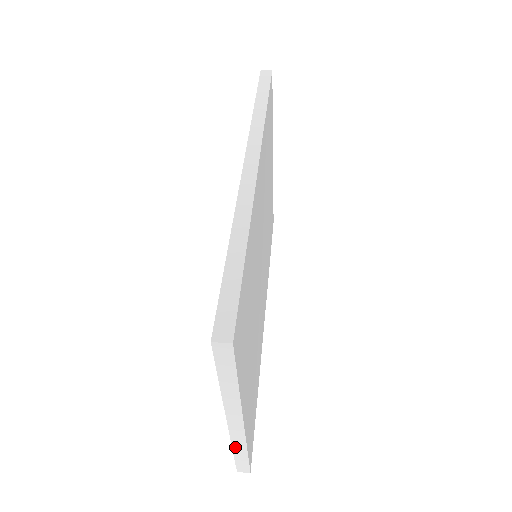
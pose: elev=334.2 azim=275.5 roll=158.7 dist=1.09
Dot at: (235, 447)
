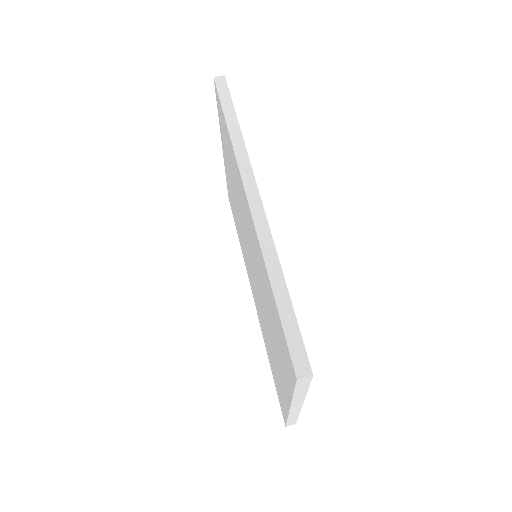
Dot at: (290, 417)
